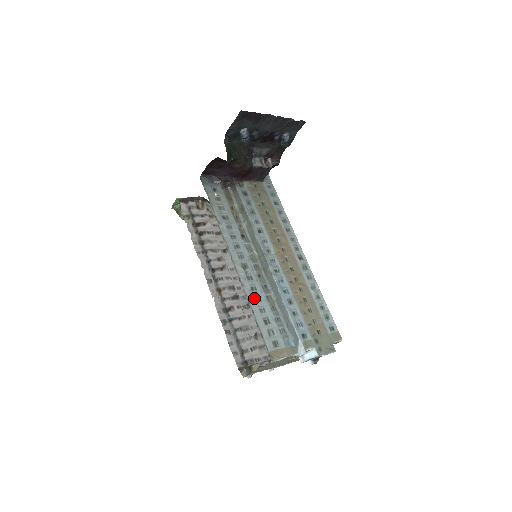
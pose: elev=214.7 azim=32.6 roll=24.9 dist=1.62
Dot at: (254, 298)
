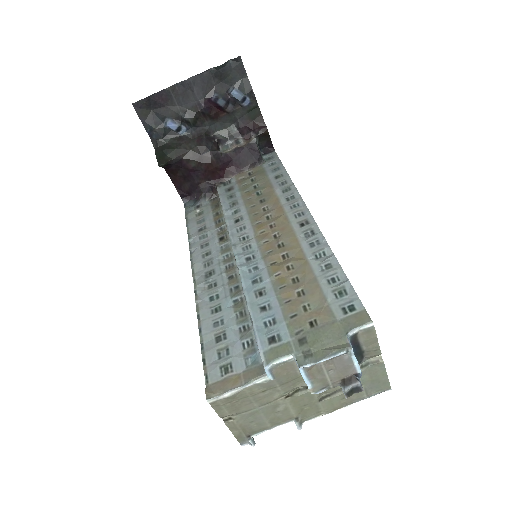
Dot at: (210, 310)
